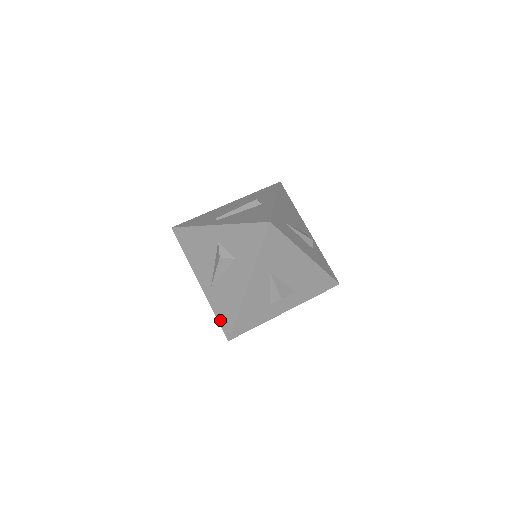
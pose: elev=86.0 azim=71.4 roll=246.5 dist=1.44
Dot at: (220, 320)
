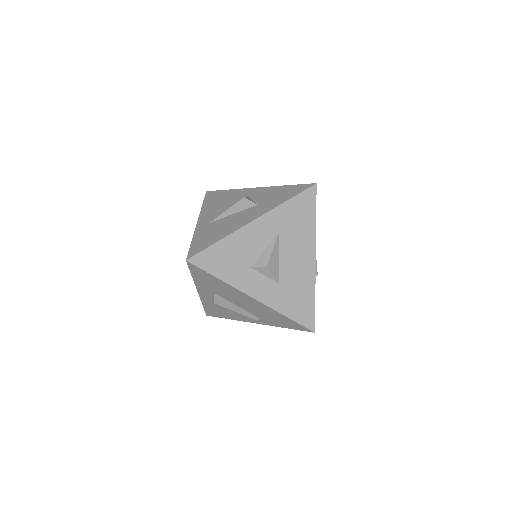
Dot at: (194, 245)
